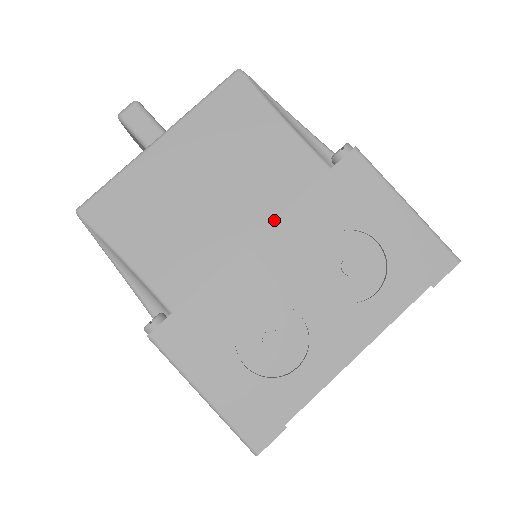
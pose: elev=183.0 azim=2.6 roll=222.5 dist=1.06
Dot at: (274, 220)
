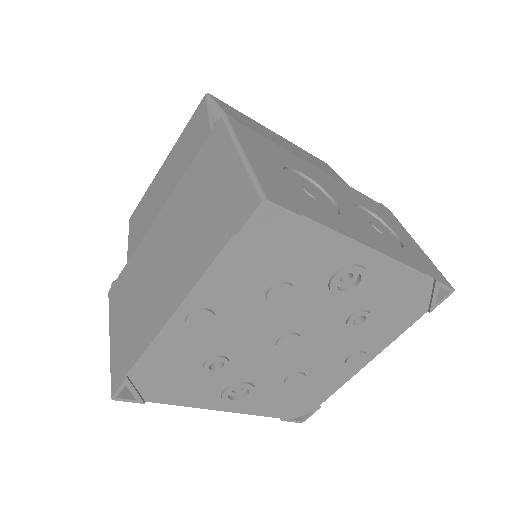
Dot at: occluded
